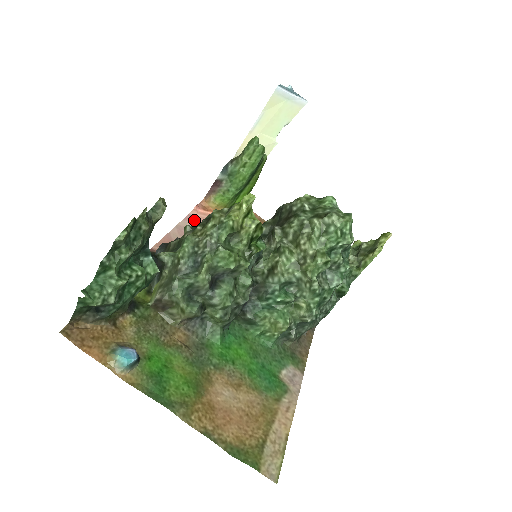
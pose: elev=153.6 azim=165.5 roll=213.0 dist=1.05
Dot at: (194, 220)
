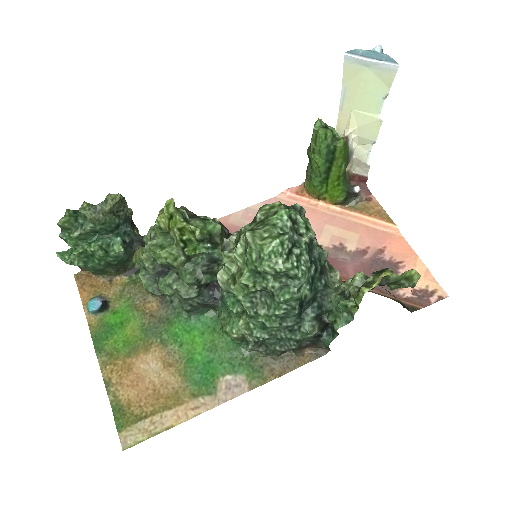
Dot at: occluded
